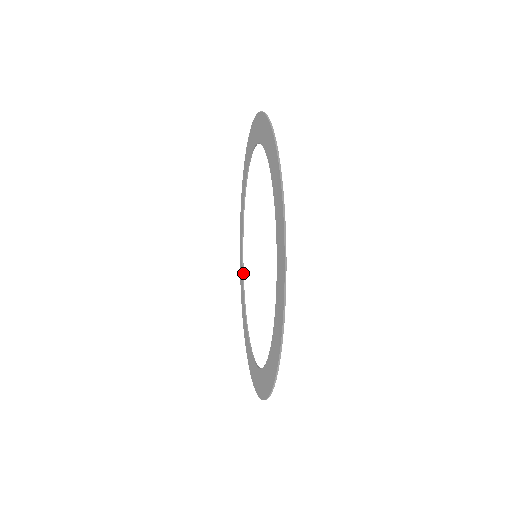
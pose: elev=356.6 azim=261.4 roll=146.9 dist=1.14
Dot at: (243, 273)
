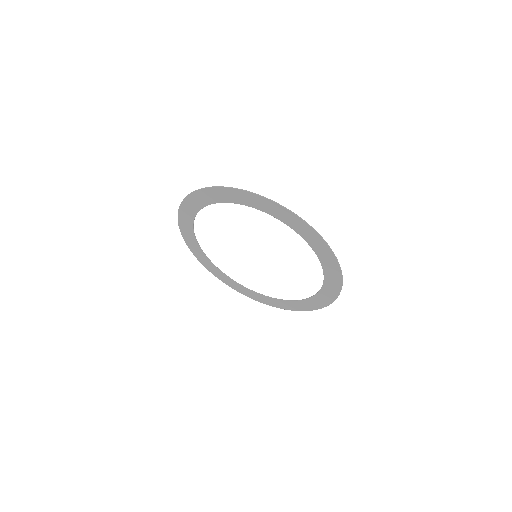
Dot at: (221, 271)
